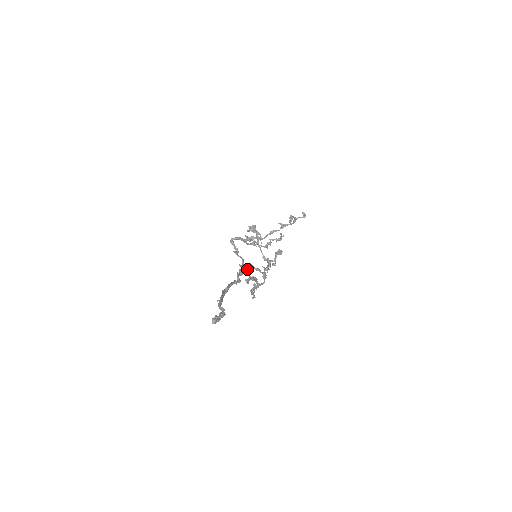
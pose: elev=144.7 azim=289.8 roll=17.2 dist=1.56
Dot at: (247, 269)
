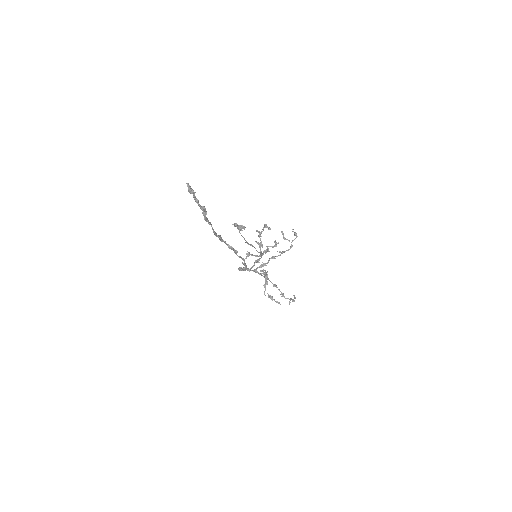
Dot at: (246, 256)
